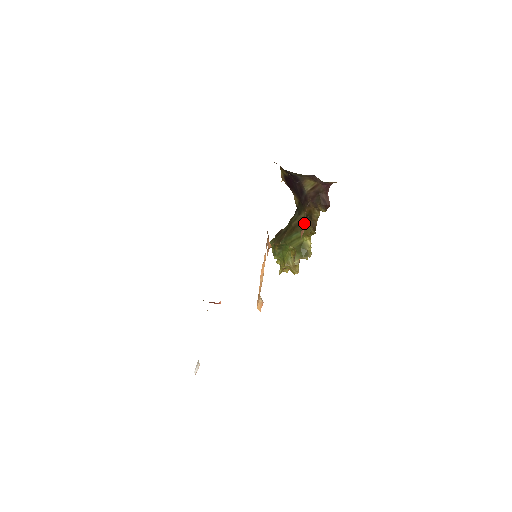
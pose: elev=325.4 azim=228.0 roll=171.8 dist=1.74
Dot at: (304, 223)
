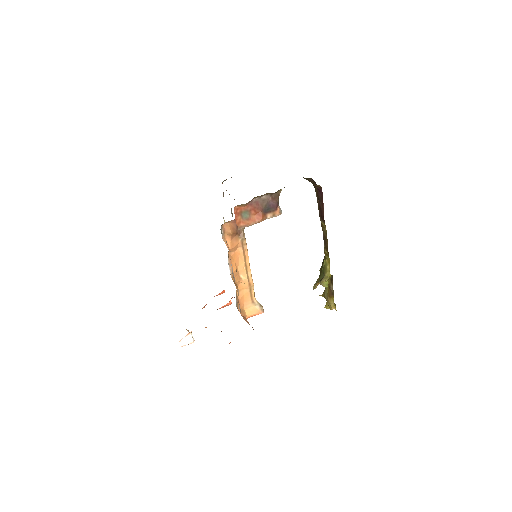
Dot at: (257, 215)
